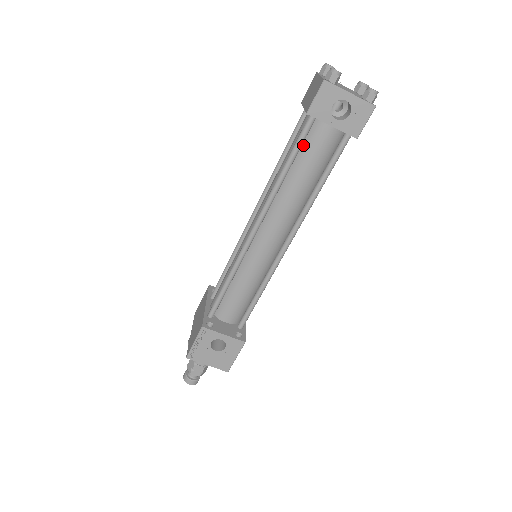
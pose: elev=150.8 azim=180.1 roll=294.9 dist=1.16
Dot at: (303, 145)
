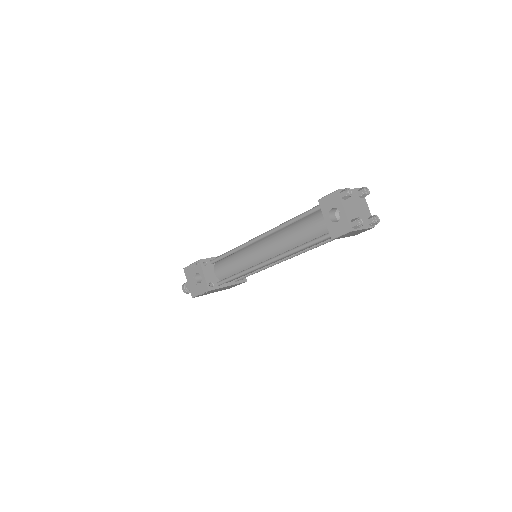
Dot at: (310, 217)
